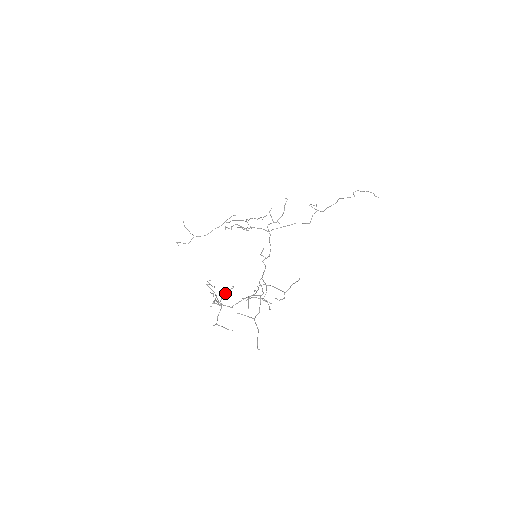
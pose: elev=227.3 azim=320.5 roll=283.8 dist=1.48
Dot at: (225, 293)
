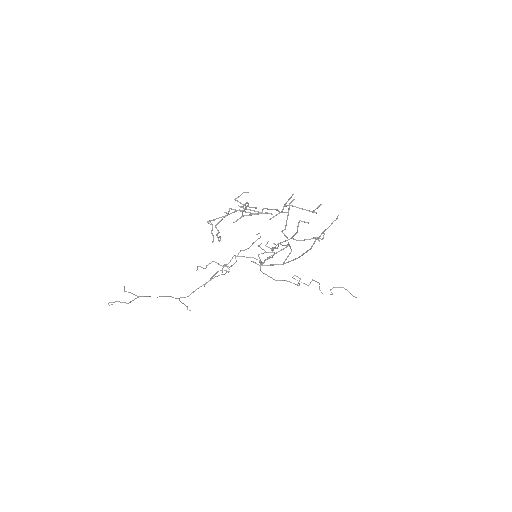
Dot at: (248, 203)
